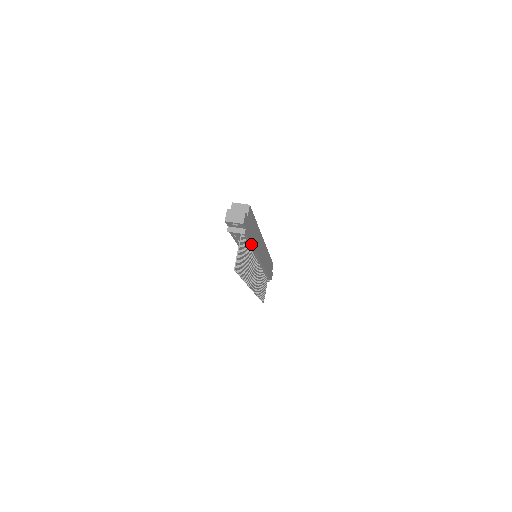
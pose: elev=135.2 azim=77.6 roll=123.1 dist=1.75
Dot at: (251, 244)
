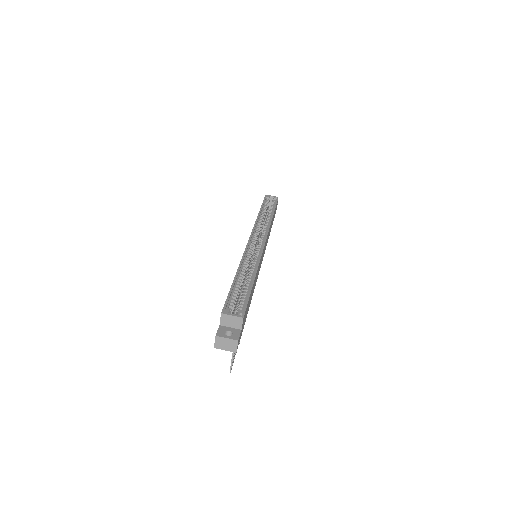
Dot at: occluded
